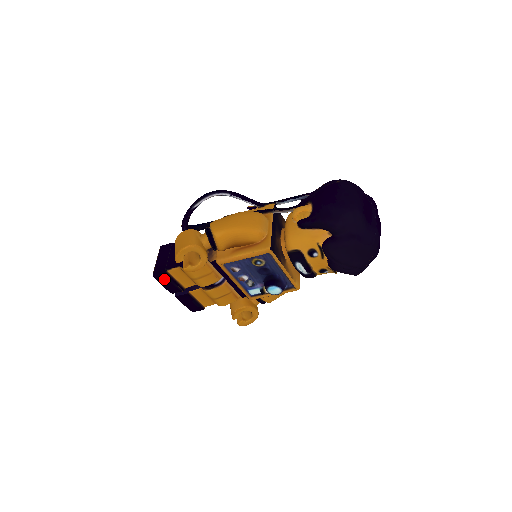
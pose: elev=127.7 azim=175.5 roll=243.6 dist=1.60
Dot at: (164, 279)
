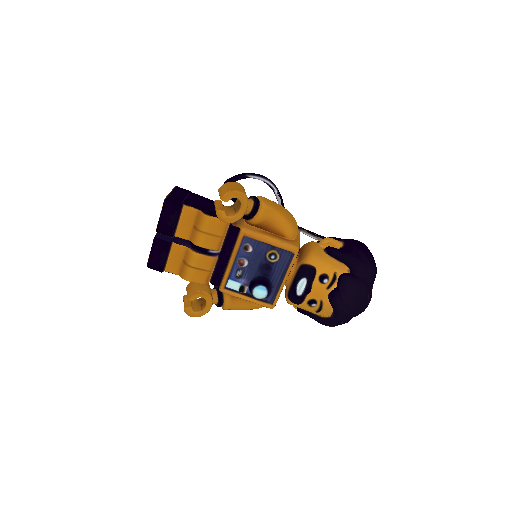
Dot at: (172, 210)
